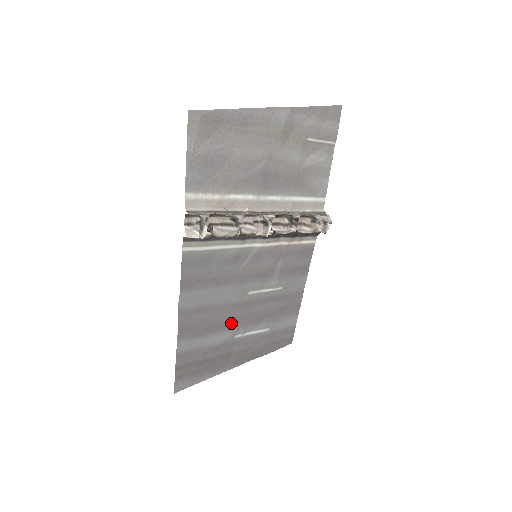
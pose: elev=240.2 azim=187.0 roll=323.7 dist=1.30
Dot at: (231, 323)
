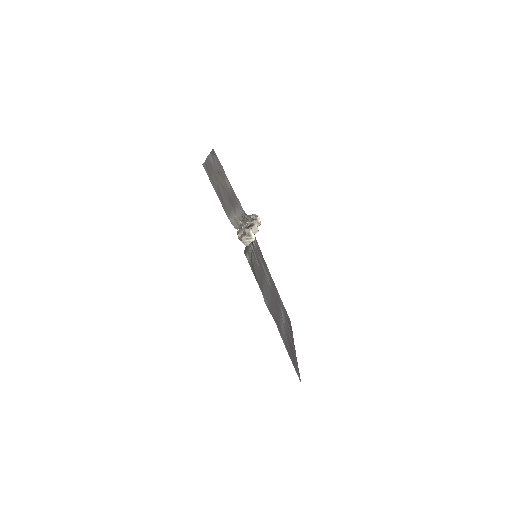
Dot at: (278, 312)
